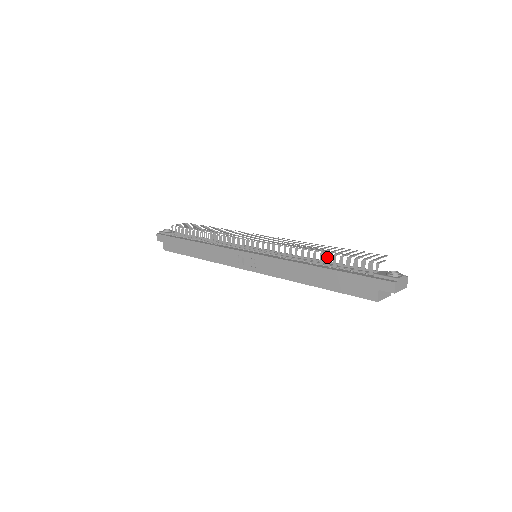
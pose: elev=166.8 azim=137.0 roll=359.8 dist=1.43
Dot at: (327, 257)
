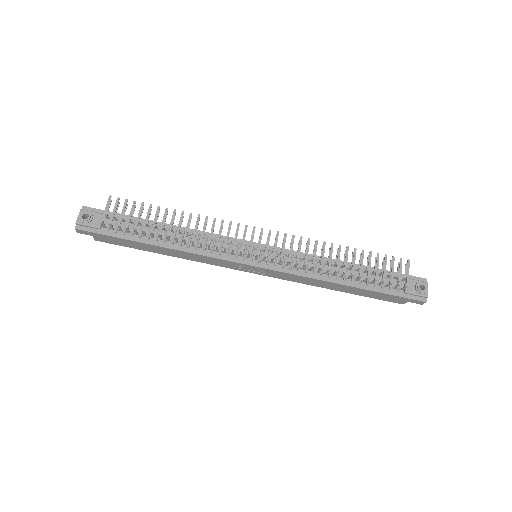
Dot at: (358, 278)
